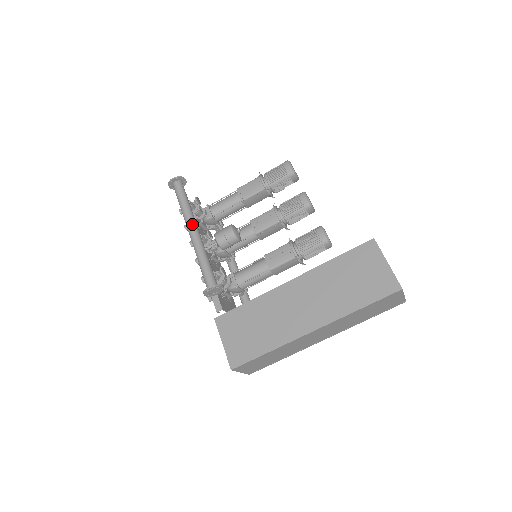
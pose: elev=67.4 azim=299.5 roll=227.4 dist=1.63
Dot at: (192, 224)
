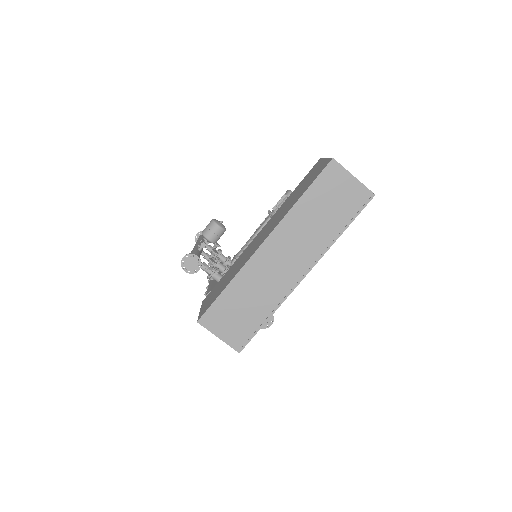
Dot at: (196, 244)
